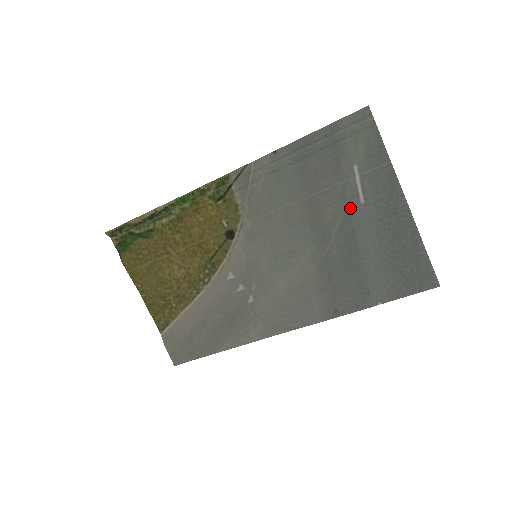
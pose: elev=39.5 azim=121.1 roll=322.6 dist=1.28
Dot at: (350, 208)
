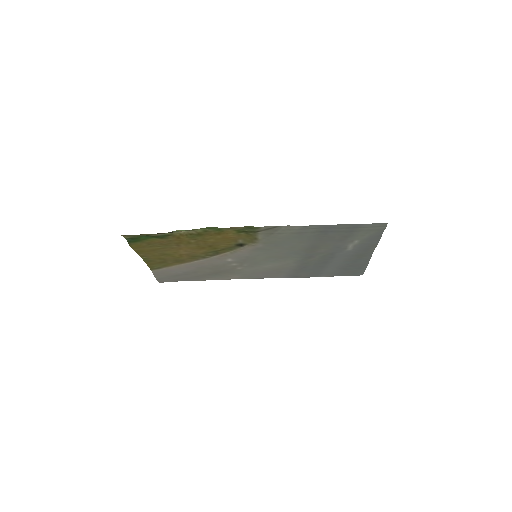
Dot at: (338, 251)
